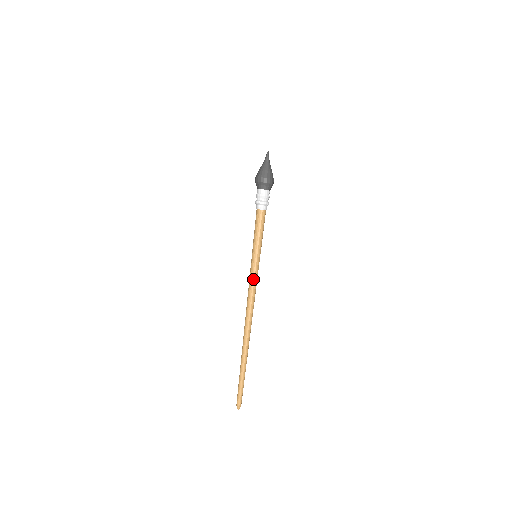
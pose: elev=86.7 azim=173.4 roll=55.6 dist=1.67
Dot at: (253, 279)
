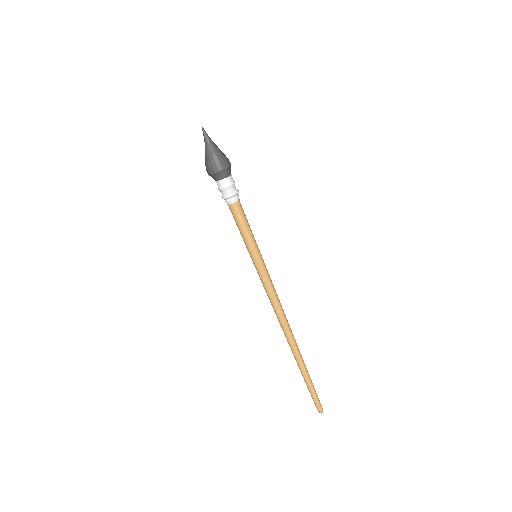
Dot at: (267, 283)
